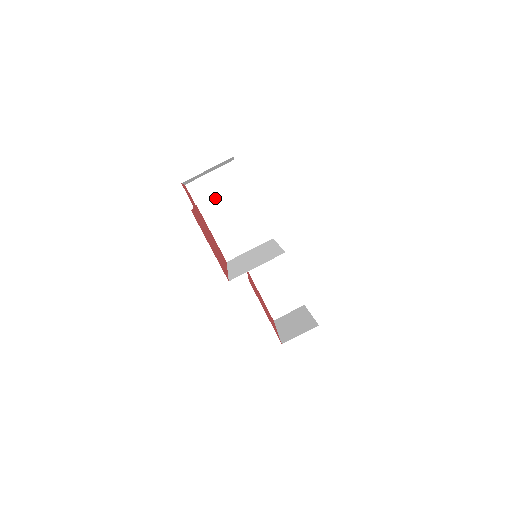
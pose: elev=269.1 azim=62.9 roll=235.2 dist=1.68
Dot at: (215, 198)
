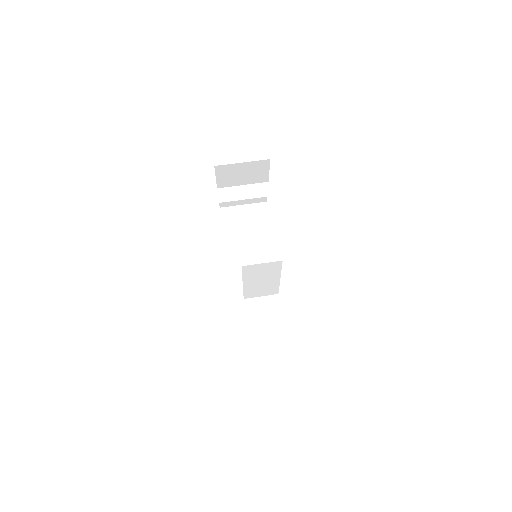
Dot at: (238, 208)
